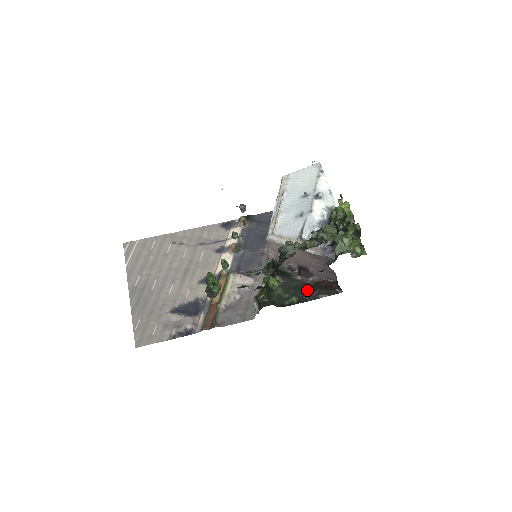
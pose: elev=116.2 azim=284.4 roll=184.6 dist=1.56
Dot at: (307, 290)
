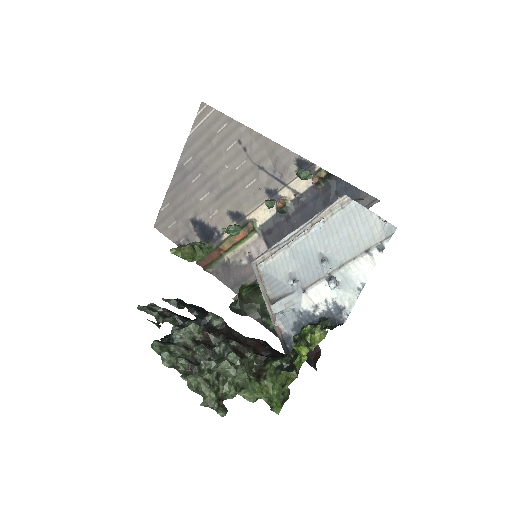
Dot at: occluded
